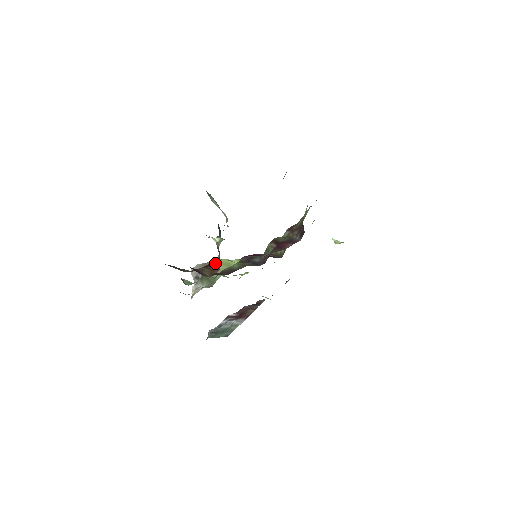
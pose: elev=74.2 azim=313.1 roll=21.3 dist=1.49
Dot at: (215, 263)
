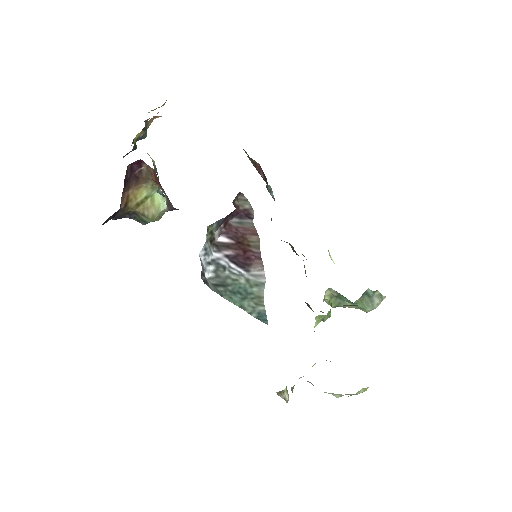
Dot at: occluded
